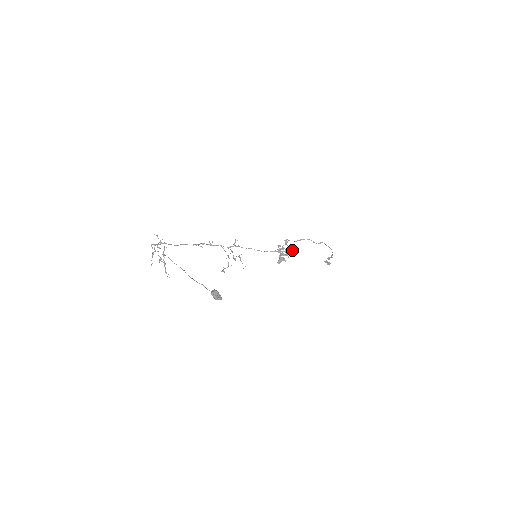
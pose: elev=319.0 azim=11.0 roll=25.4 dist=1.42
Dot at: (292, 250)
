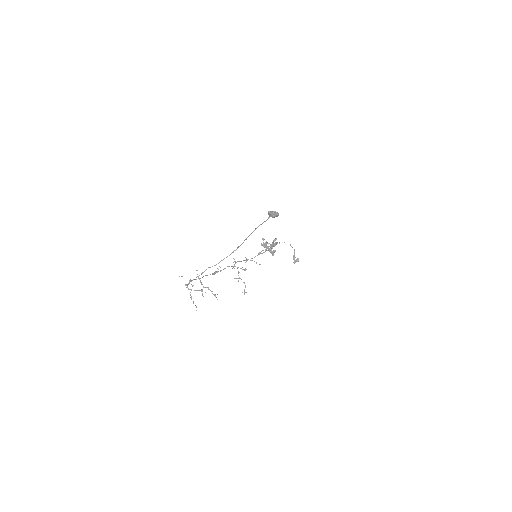
Dot at: occluded
